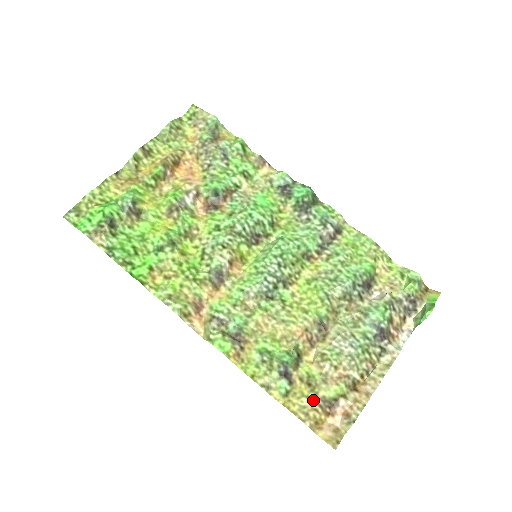
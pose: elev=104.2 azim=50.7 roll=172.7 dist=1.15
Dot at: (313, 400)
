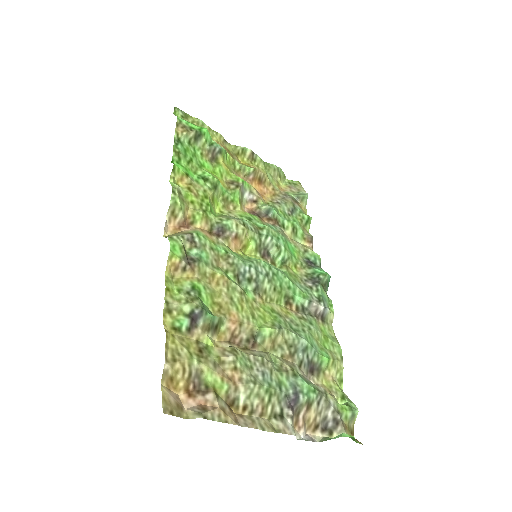
Dot at: (191, 360)
